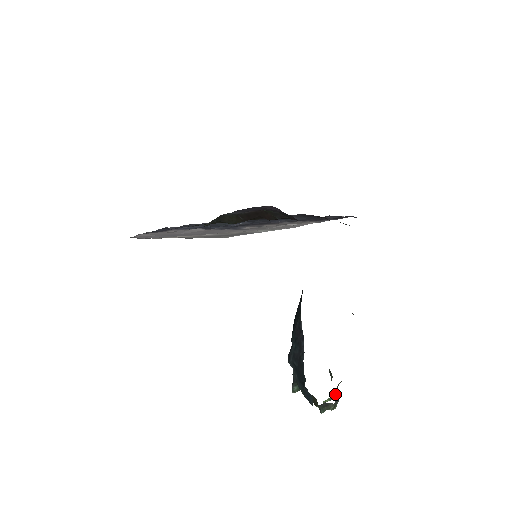
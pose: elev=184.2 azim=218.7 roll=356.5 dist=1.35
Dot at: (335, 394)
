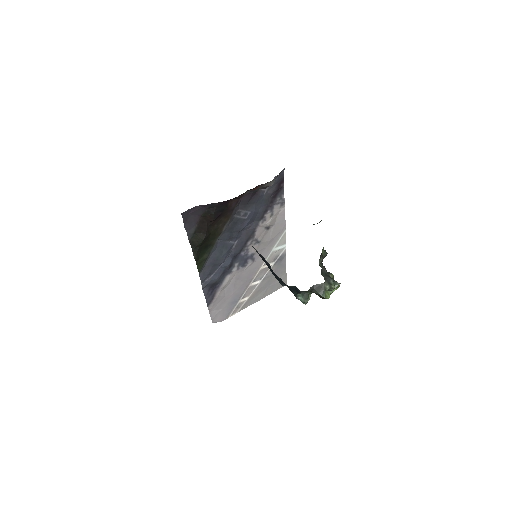
Dot at: occluded
